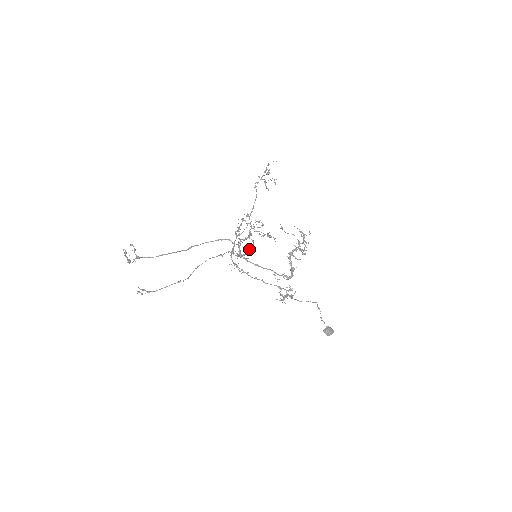
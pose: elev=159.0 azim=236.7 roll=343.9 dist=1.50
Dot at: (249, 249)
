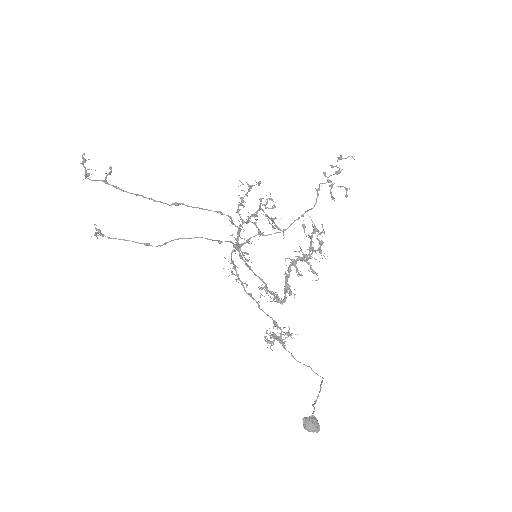
Dot at: occluded
